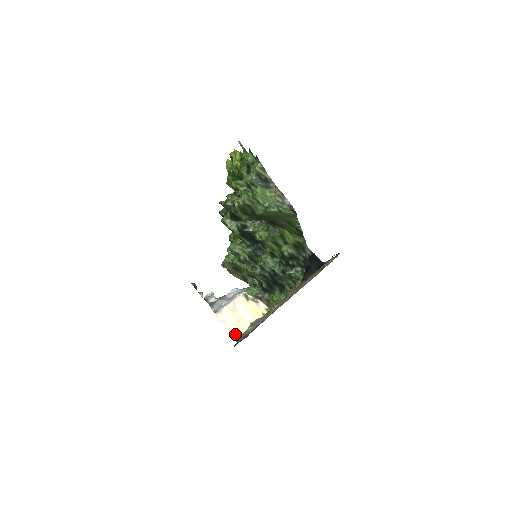
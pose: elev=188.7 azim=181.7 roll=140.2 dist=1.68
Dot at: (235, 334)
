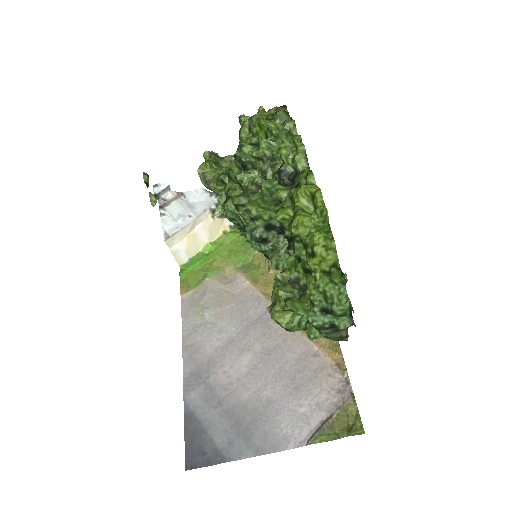
Dot at: (181, 260)
